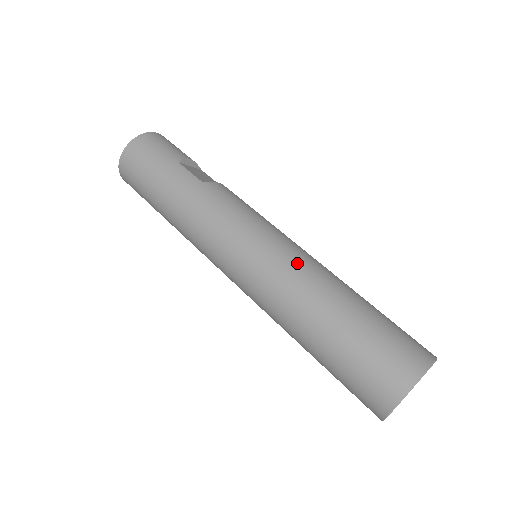
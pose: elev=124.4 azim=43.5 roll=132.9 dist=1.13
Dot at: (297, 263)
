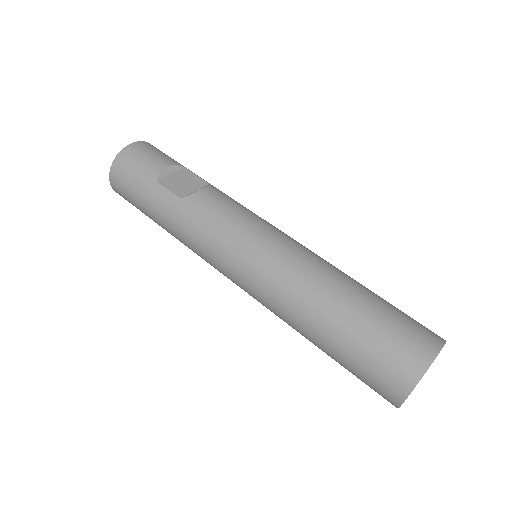
Dot at: (284, 275)
